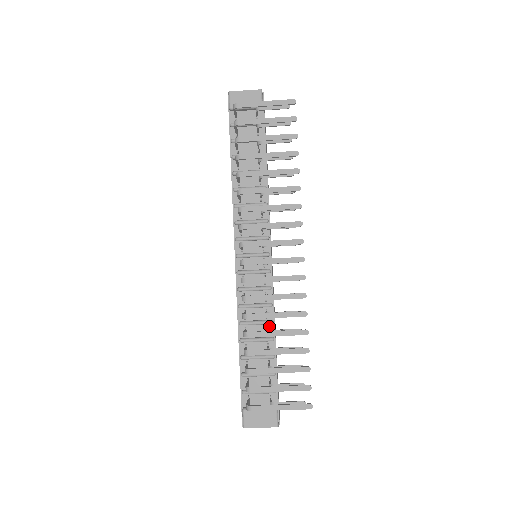
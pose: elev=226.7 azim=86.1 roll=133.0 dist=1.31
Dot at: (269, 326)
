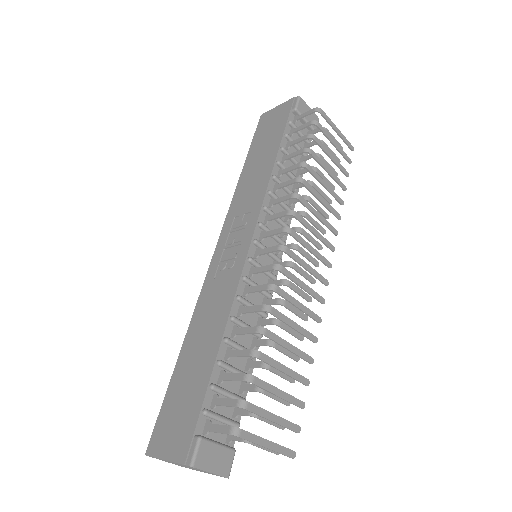
Dot at: (255, 339)
